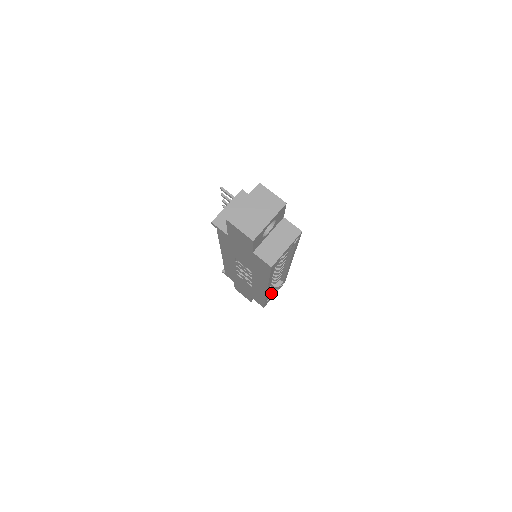
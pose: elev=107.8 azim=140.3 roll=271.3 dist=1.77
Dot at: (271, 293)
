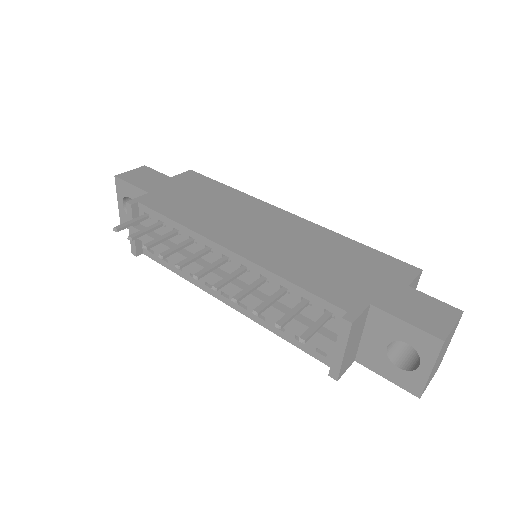
Dot at: occluded
